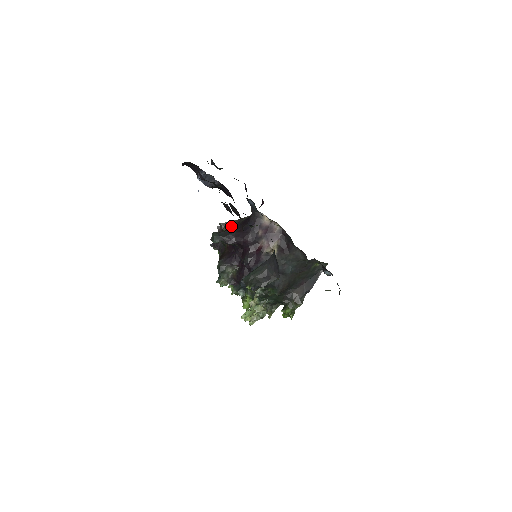
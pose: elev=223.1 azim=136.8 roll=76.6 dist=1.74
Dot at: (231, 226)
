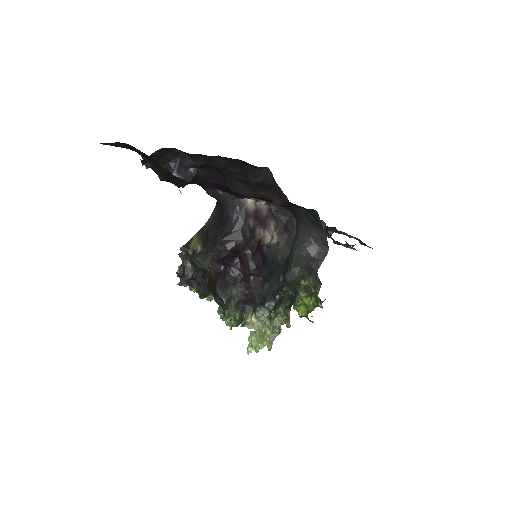
Dot at: (197, 243)
